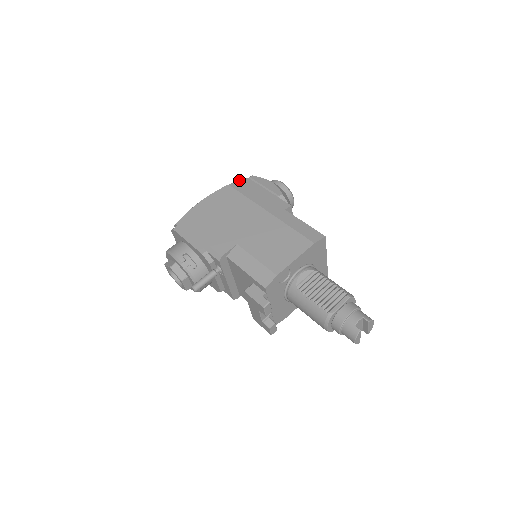
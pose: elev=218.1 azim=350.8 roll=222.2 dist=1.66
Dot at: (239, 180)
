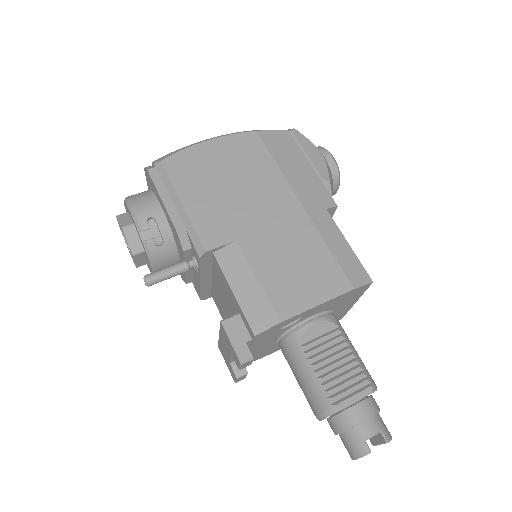
Dot at: occluded
